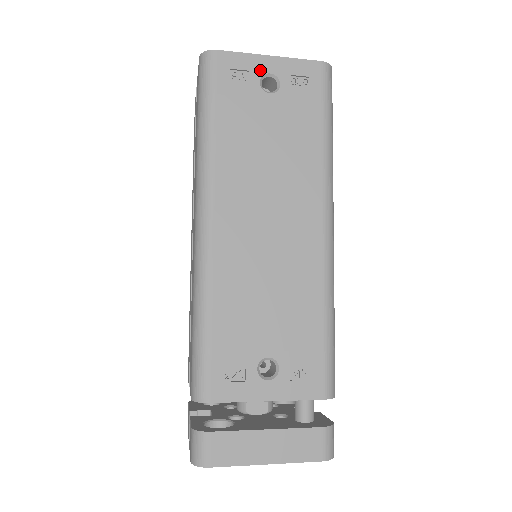
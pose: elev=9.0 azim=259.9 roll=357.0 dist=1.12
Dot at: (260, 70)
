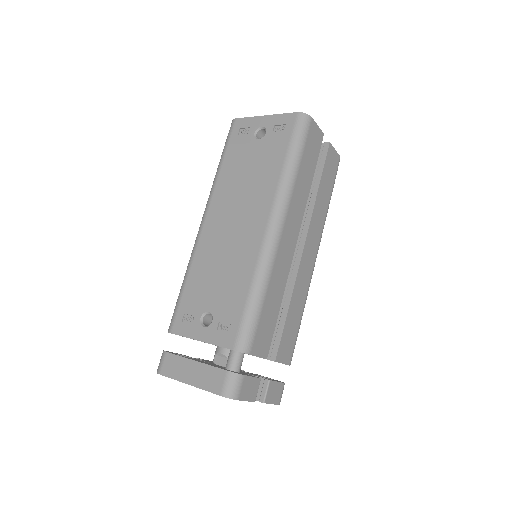
Dot at: (257, 126)
